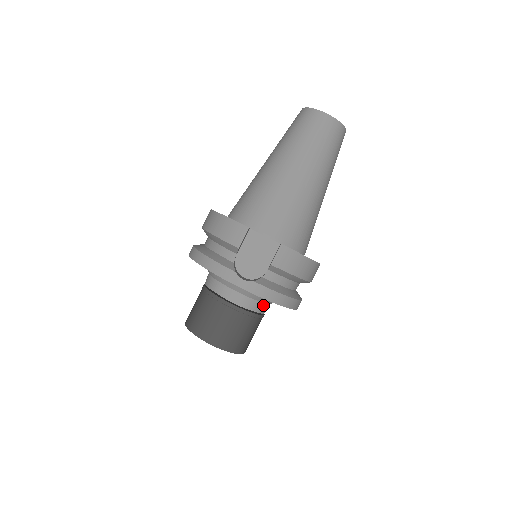
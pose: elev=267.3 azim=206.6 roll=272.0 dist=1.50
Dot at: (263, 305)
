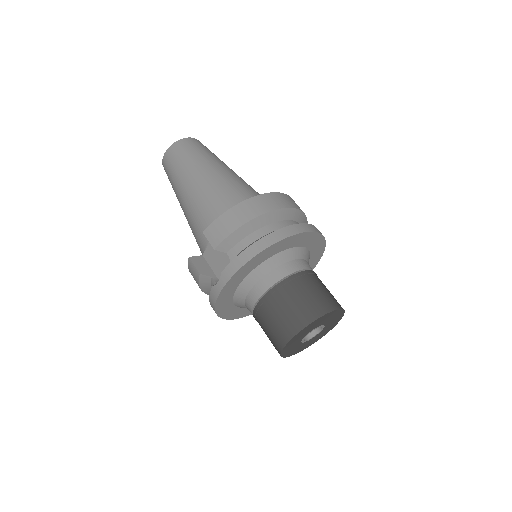
Dot at: (278, 270)
